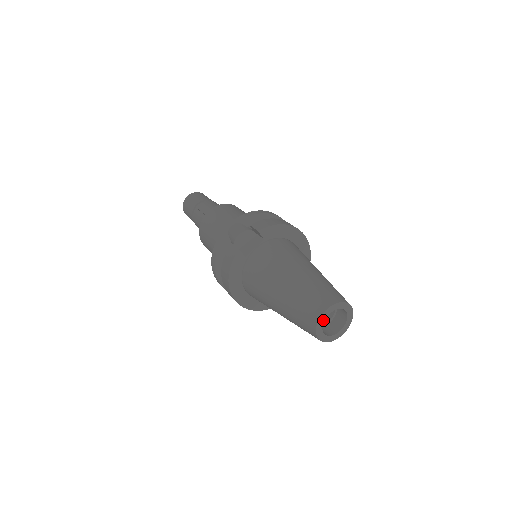
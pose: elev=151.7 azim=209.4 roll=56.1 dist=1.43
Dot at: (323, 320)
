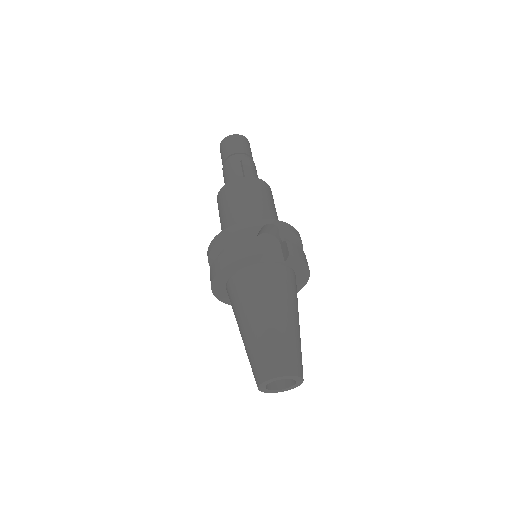
Dot at: (278, 379)
